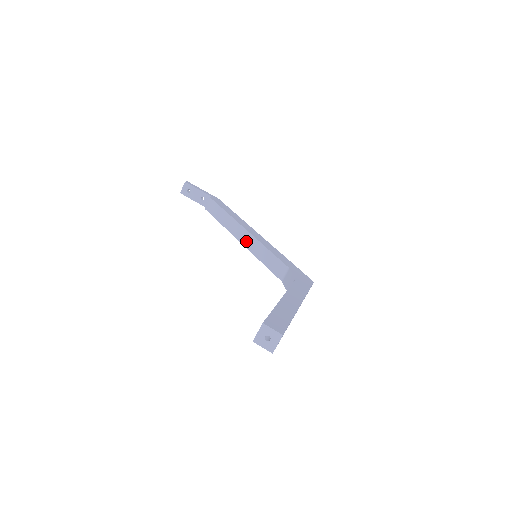
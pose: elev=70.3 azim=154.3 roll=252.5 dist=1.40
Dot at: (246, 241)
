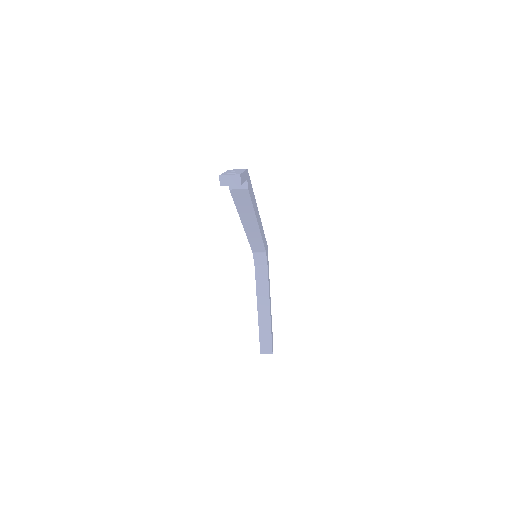
Dot at: (250, 230)
